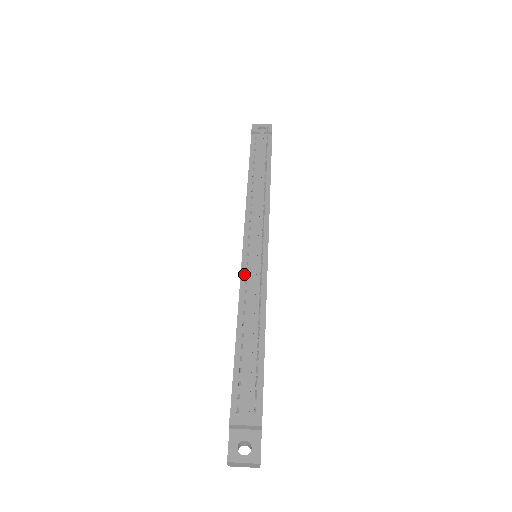
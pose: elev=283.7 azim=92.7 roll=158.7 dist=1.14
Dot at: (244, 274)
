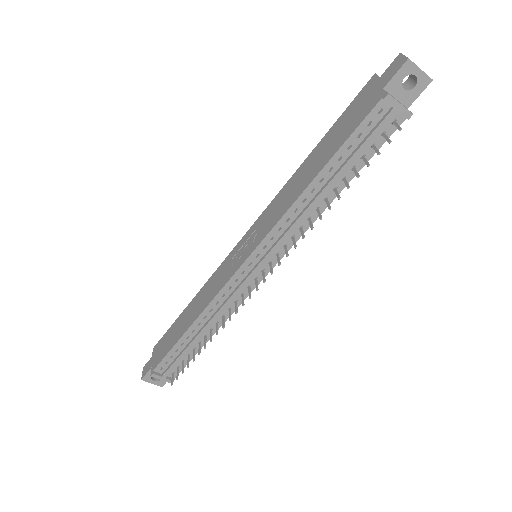
Dot at: (226, 288)
